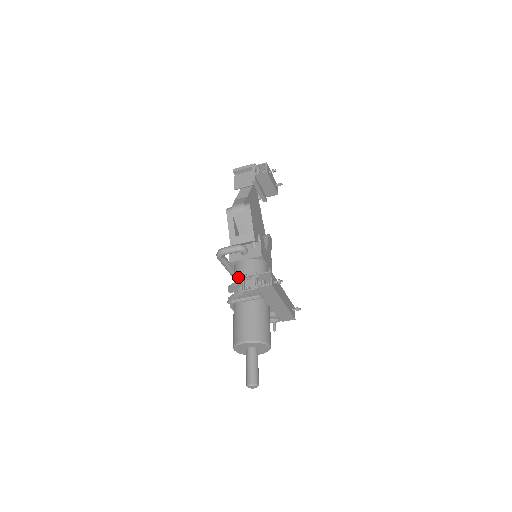
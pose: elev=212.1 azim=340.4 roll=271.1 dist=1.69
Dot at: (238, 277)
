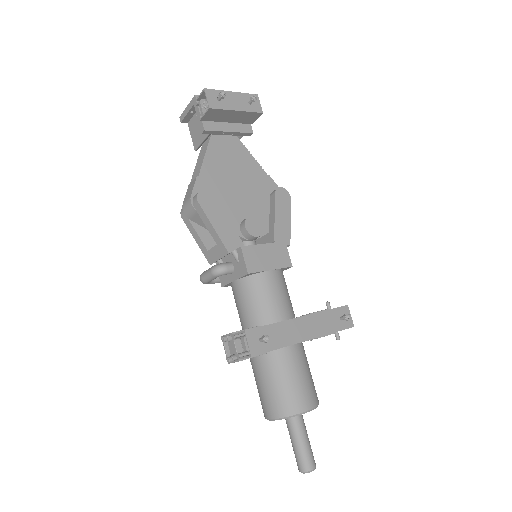
Dot at: occluded
